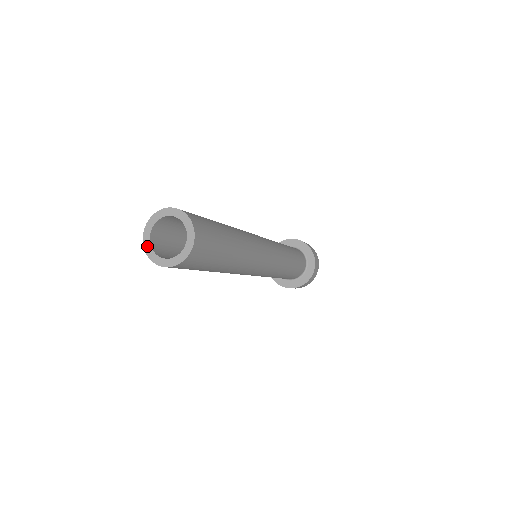
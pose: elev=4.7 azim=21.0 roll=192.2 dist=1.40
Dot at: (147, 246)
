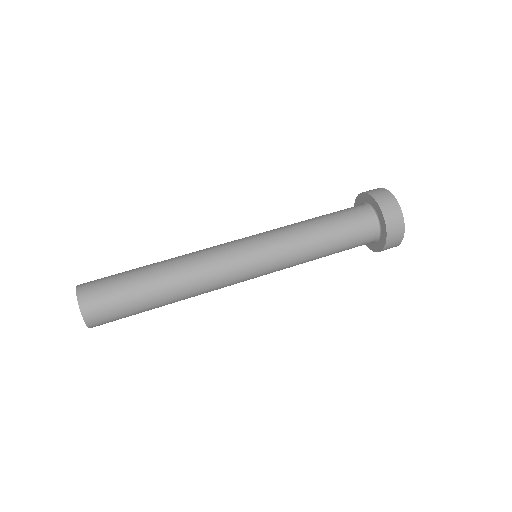
Dot at: occluded
